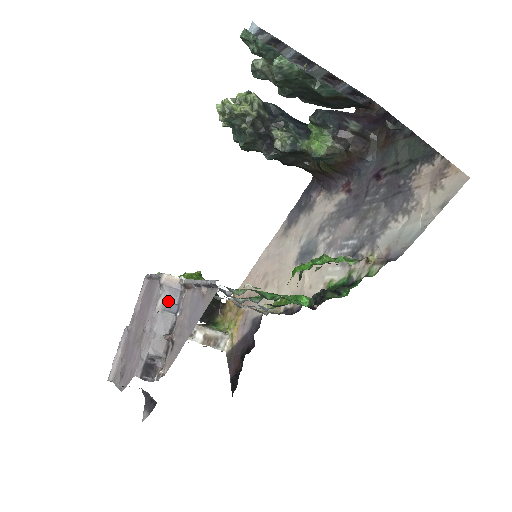
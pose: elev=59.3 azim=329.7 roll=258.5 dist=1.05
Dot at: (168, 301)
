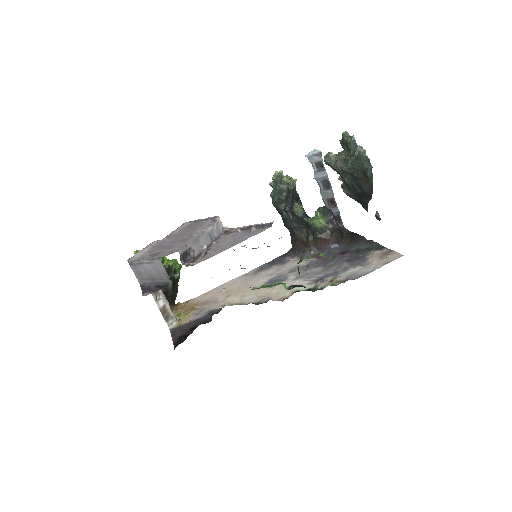
Dot at: (213, 232)
